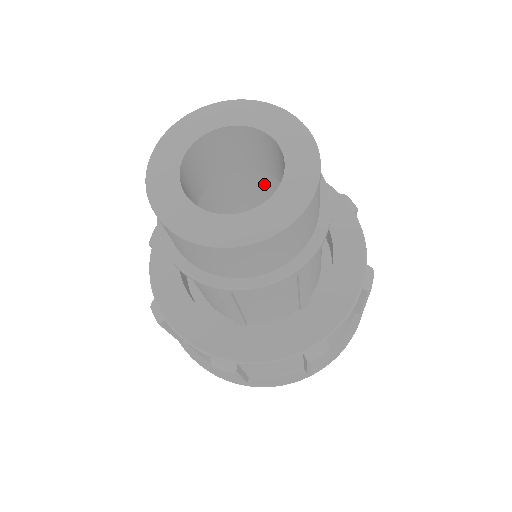
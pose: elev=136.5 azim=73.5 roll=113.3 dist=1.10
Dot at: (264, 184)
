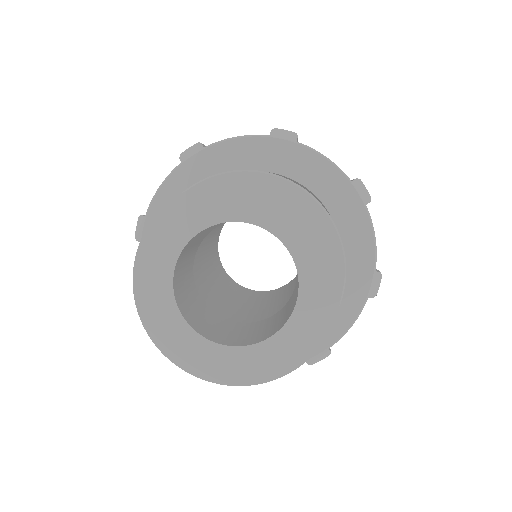
Dot at: occluded
